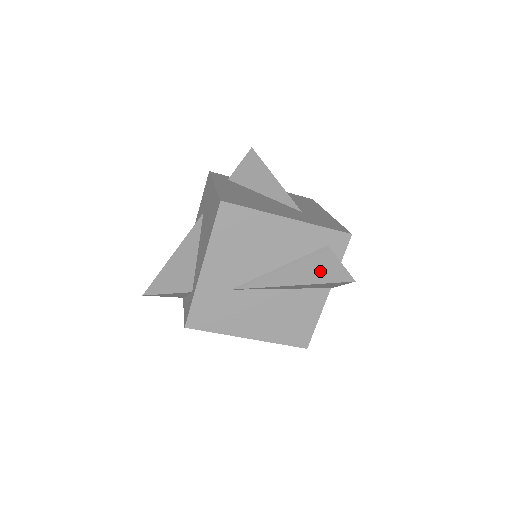
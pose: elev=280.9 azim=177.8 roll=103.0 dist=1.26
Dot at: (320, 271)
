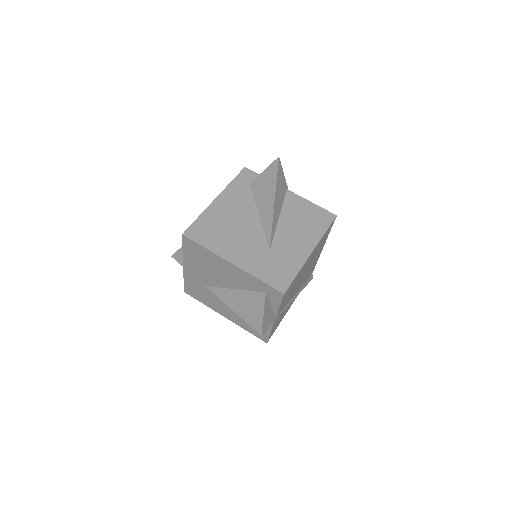
Dot at: (250, 310)
